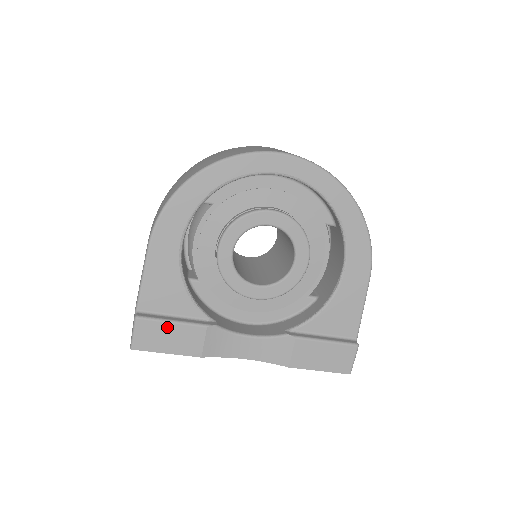
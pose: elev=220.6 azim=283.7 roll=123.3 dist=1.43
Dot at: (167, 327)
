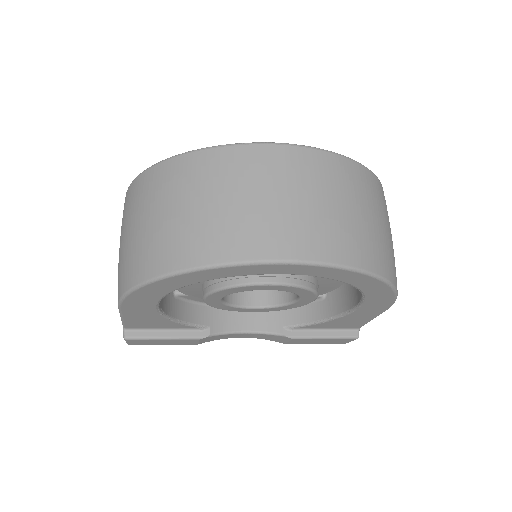
Dot at: (159, 340)
